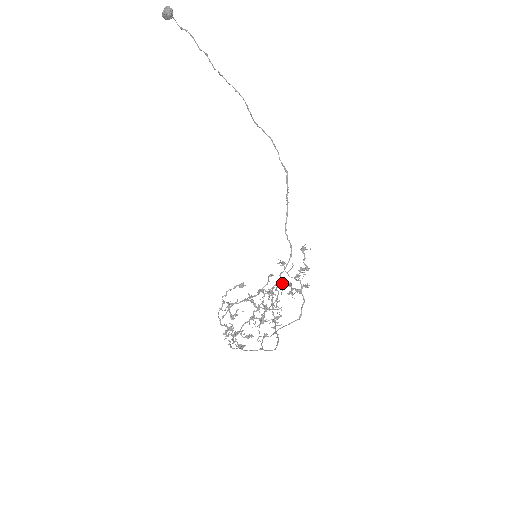
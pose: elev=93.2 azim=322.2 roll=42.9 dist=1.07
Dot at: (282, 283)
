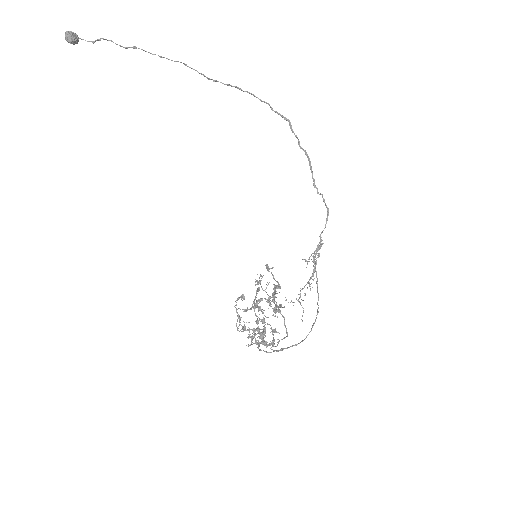
Dot at: (313, 255)
